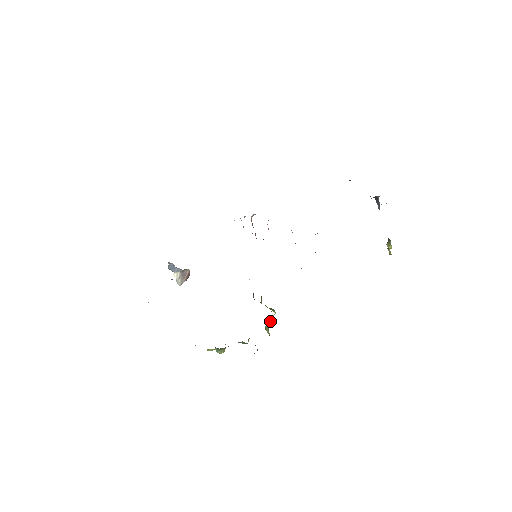
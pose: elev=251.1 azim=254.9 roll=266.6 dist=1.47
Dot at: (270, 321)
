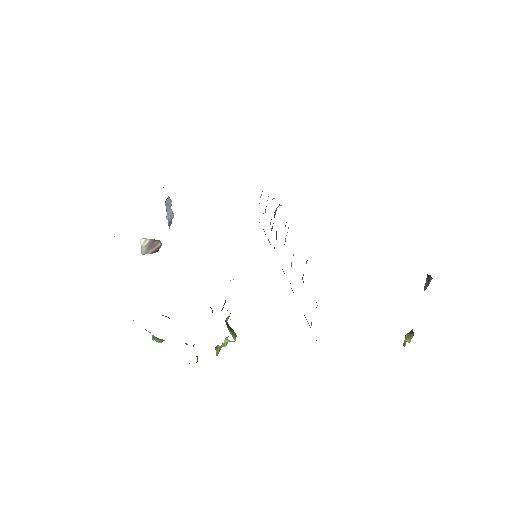
Dot at: (226, 343)
